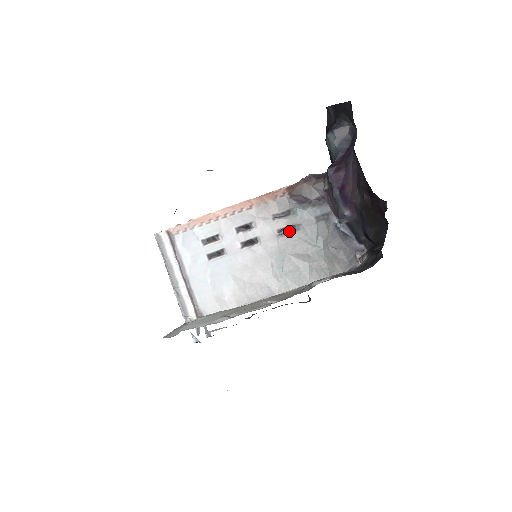
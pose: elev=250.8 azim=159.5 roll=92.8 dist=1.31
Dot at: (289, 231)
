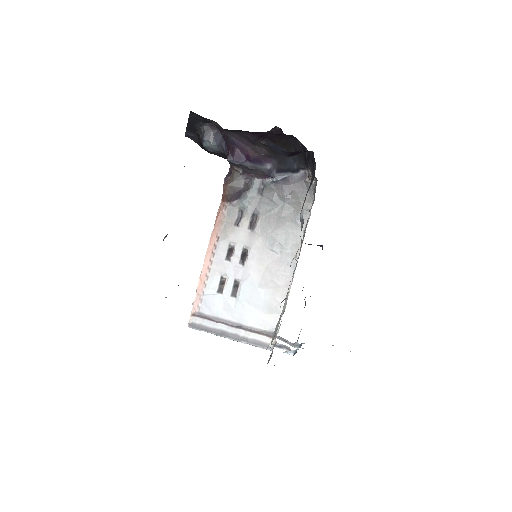
Dot at: (255, 220)
